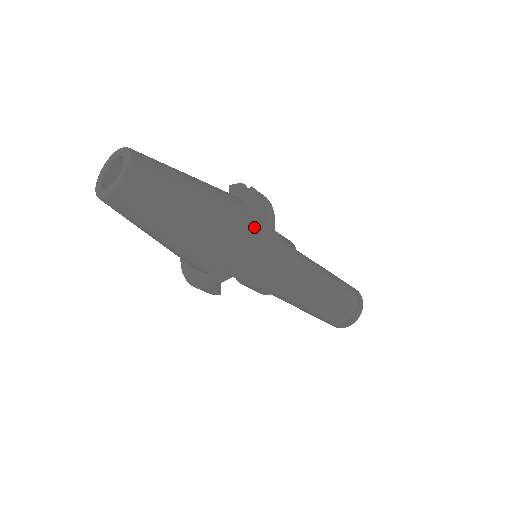
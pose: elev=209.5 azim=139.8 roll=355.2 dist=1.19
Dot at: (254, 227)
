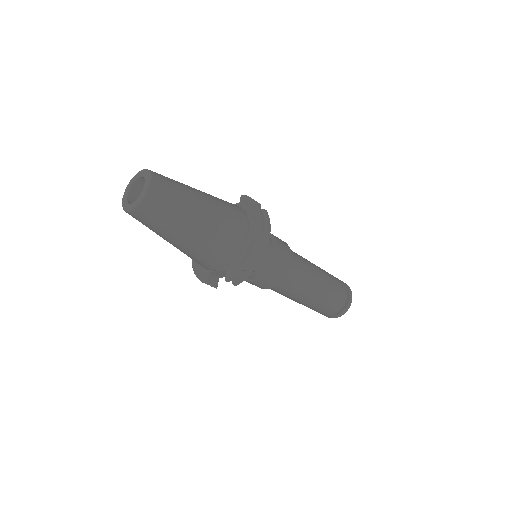
Dot at: (249, 244)
